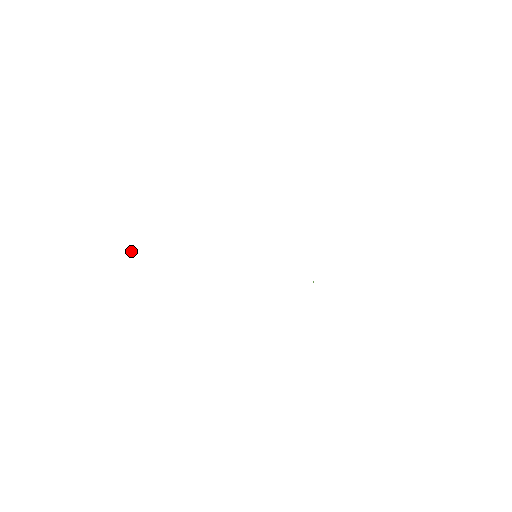
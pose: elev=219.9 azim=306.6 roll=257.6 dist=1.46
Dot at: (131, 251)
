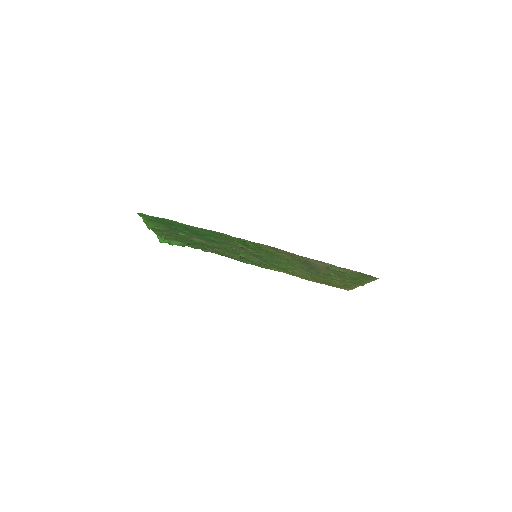
Dot at: (153, 221)
